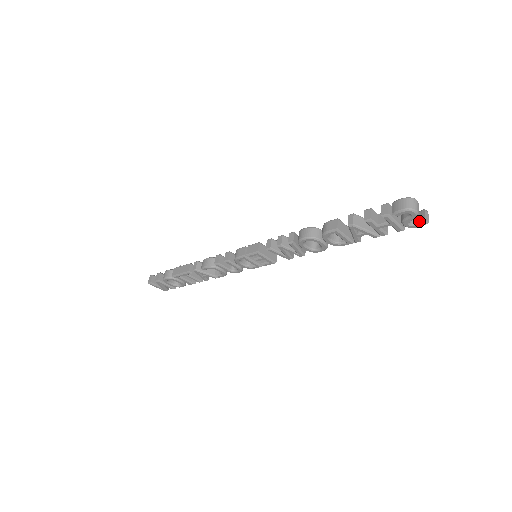
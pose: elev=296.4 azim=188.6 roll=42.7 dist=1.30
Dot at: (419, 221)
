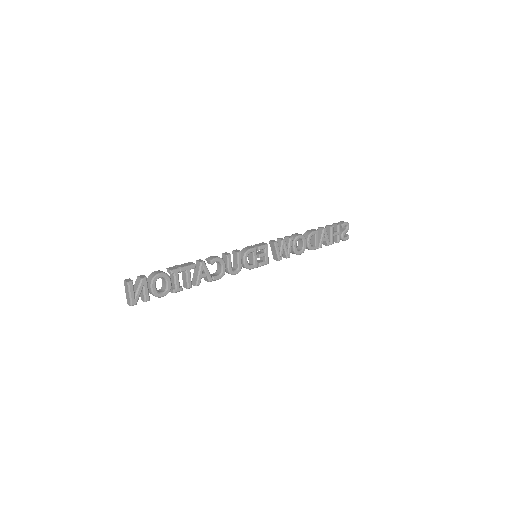
Dot at: (347, 236)
